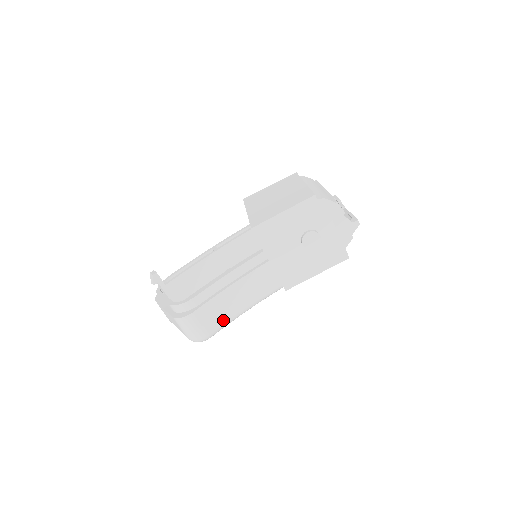
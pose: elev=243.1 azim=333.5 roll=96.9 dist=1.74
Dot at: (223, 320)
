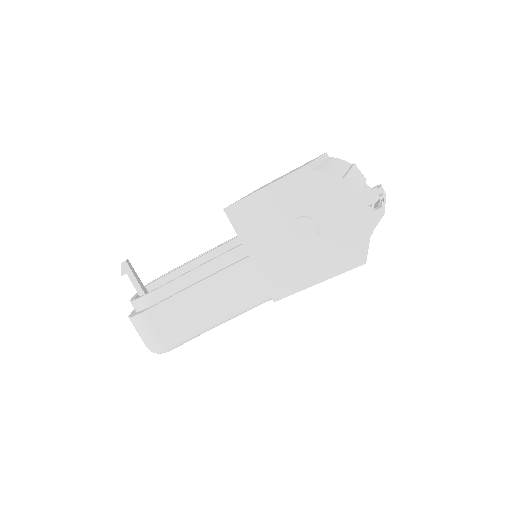
Dot at: (185, 329)
